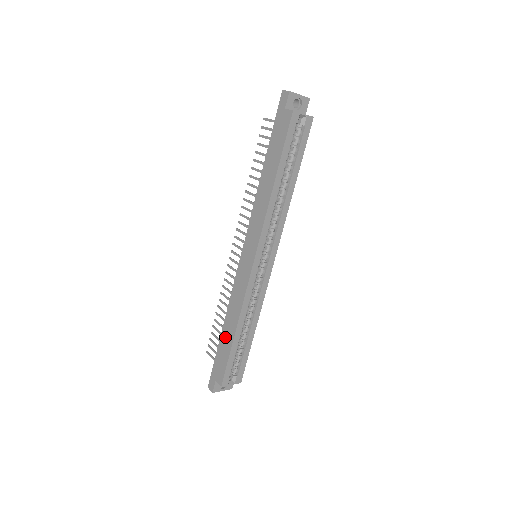
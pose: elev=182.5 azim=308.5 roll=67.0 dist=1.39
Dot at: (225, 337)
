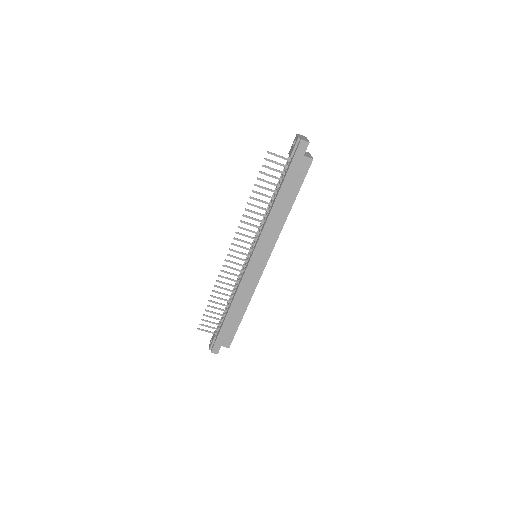
Dot at: (232, 317)
